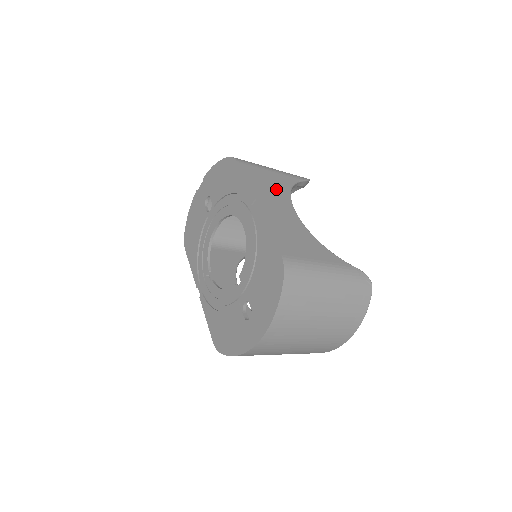
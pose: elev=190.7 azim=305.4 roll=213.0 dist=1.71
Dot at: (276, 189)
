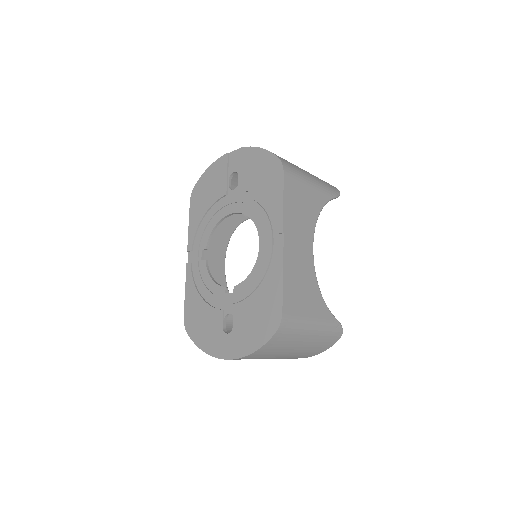
Dot at: (307, 215)
